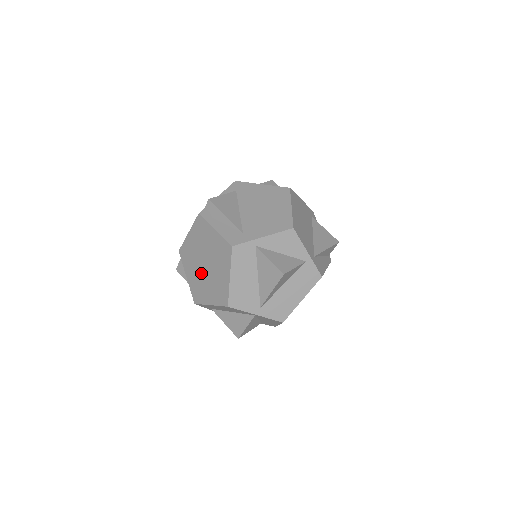
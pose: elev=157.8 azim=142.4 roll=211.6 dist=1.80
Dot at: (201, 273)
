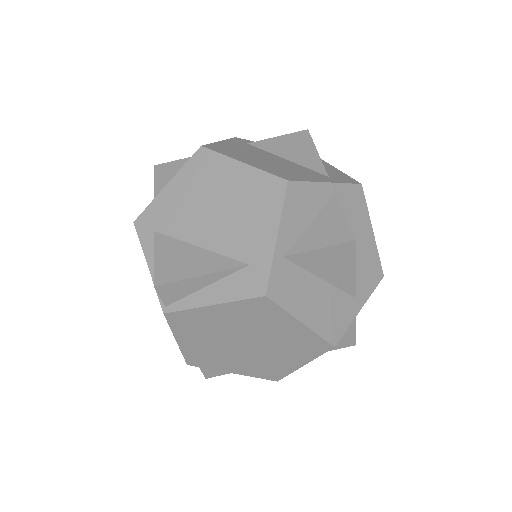
Dot at: (250, 355)
